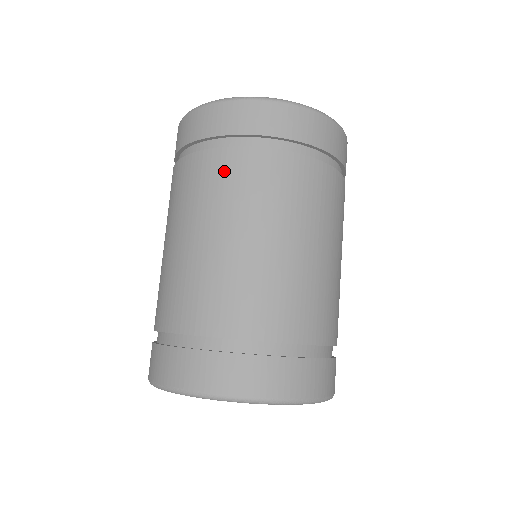
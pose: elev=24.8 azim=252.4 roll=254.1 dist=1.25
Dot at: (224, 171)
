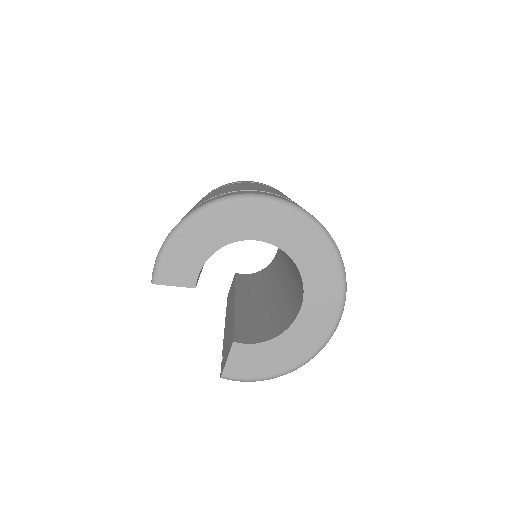
Dot at: occluded
